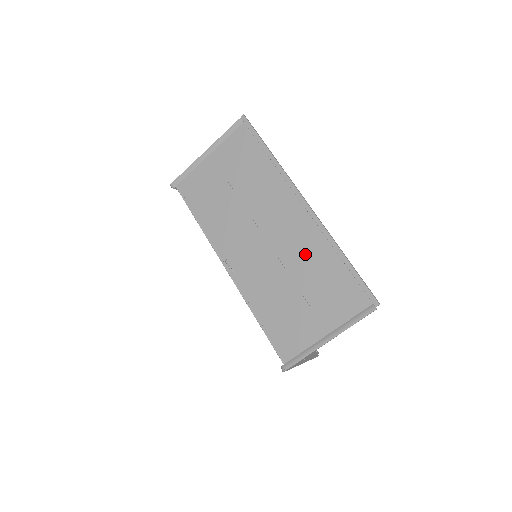
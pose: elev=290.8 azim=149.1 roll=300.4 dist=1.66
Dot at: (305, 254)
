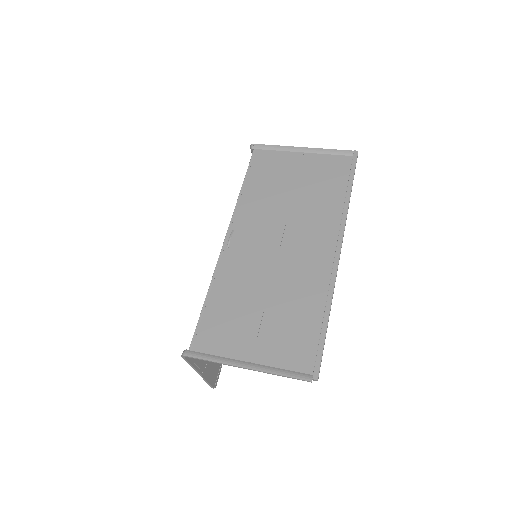
Dot at: (299, 286)
